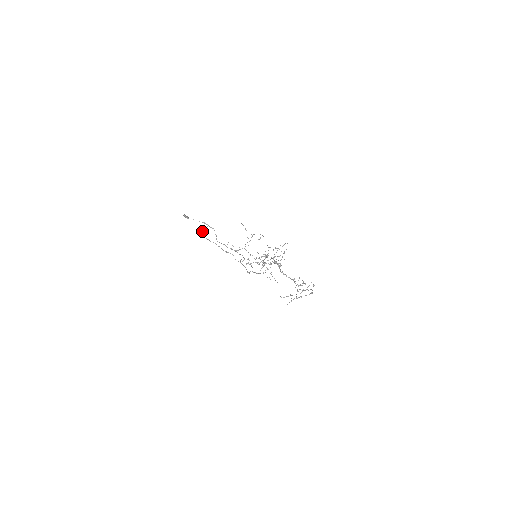
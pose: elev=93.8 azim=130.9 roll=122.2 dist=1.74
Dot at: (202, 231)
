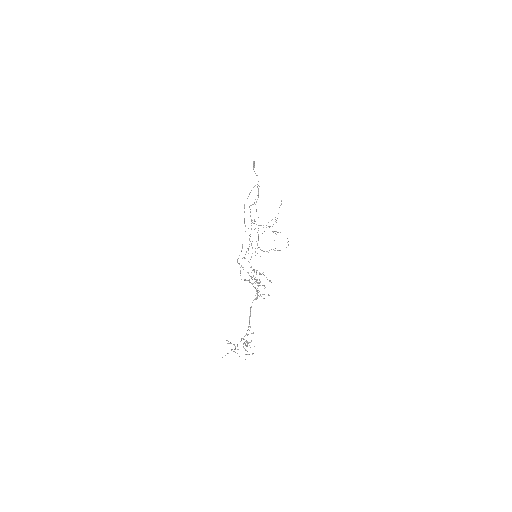
Dot at: (249, 194)
